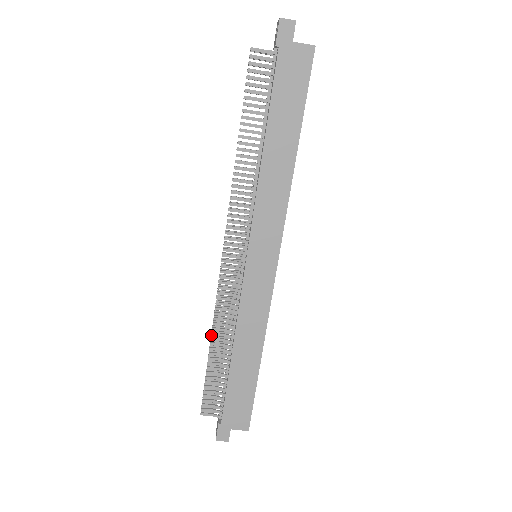
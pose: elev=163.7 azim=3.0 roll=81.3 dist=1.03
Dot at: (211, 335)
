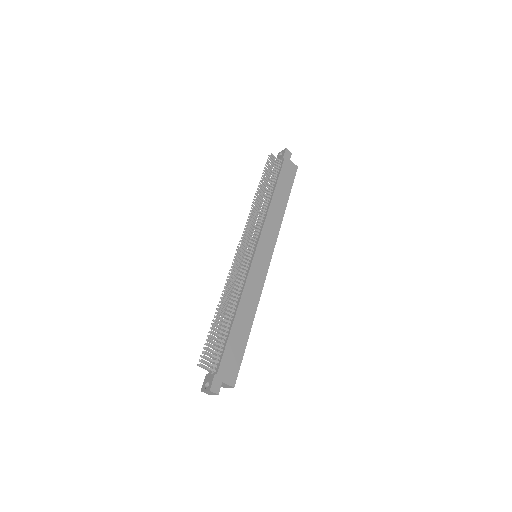
Dot at: occluded
